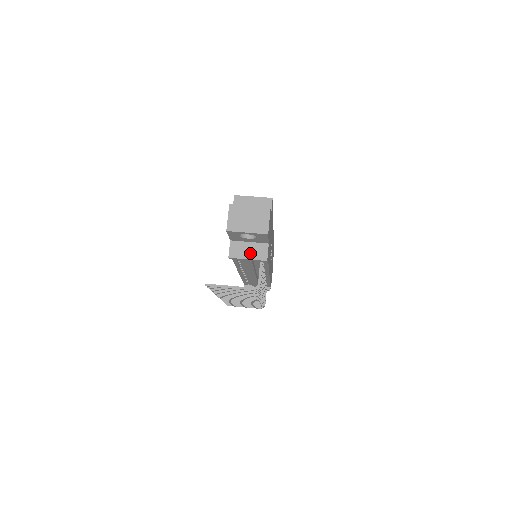
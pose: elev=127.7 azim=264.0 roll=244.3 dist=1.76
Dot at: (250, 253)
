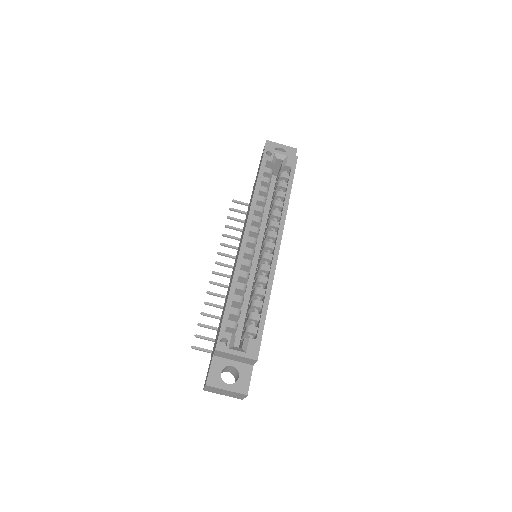
Dot at: occluded
